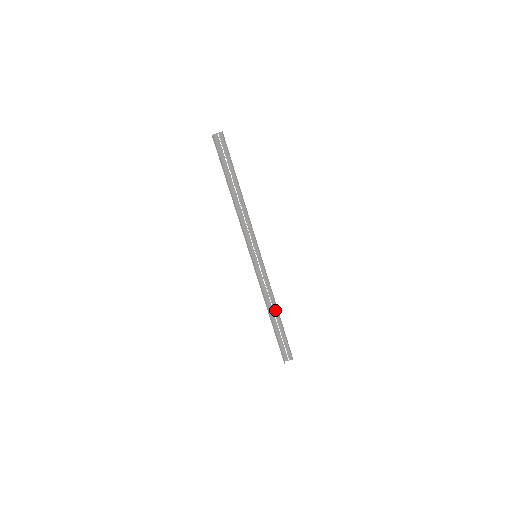
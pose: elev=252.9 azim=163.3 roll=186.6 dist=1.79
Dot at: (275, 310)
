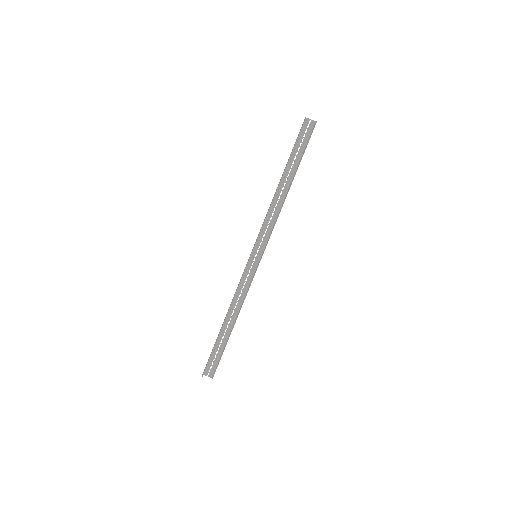
Dot at: (233, 319)
